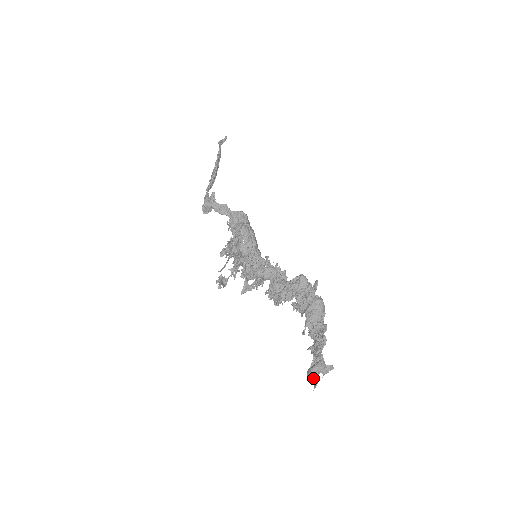
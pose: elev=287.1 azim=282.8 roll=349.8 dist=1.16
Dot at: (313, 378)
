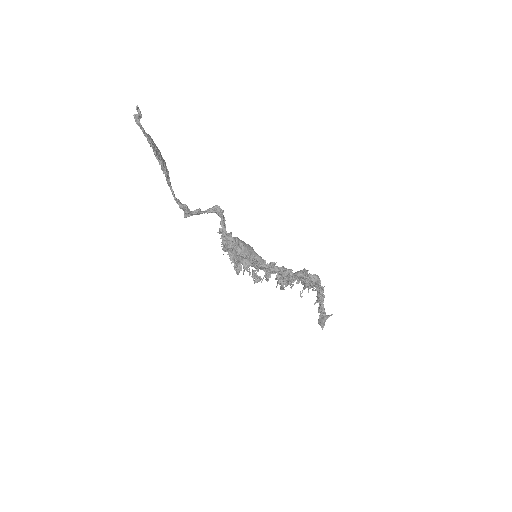
Dot at: (322, 327)
